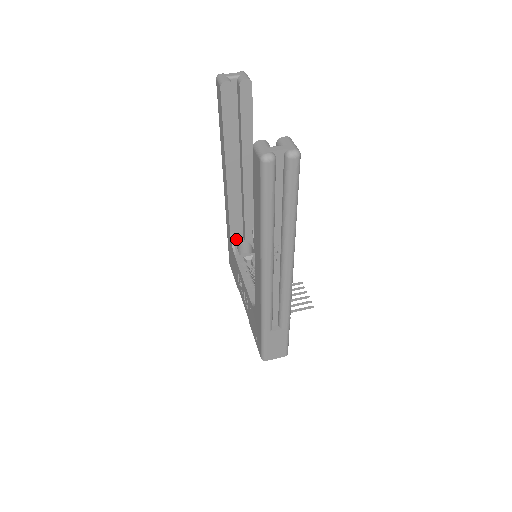
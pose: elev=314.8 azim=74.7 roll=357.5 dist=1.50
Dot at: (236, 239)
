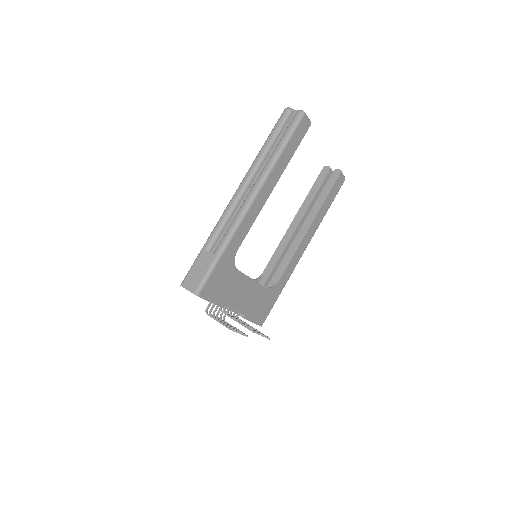
Dot at: (263, 281)
